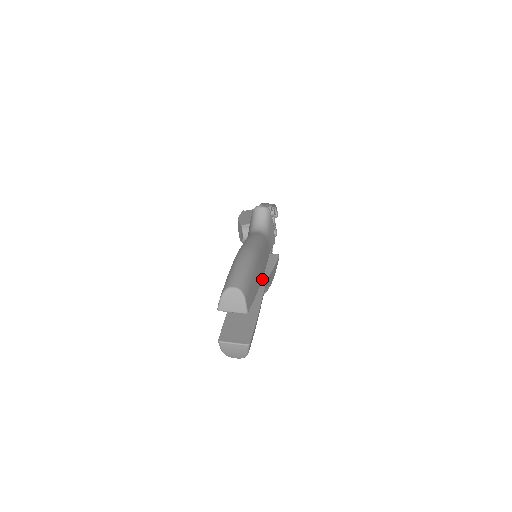
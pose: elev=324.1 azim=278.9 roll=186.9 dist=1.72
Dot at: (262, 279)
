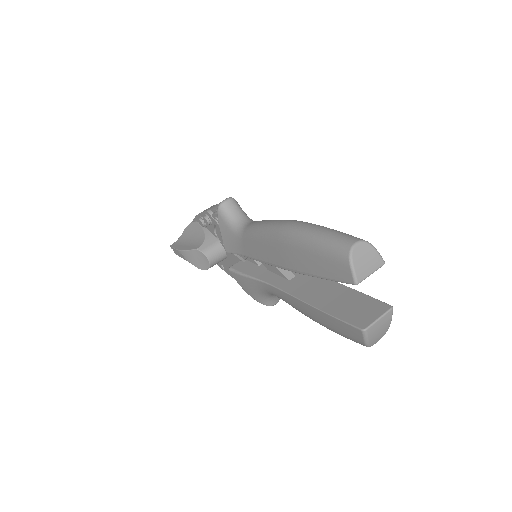
Dot at: occluded
